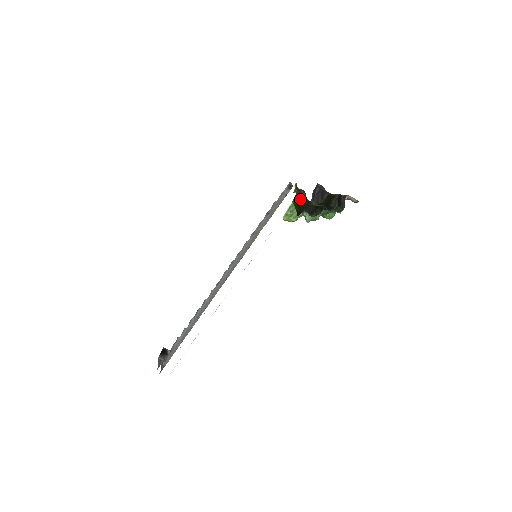
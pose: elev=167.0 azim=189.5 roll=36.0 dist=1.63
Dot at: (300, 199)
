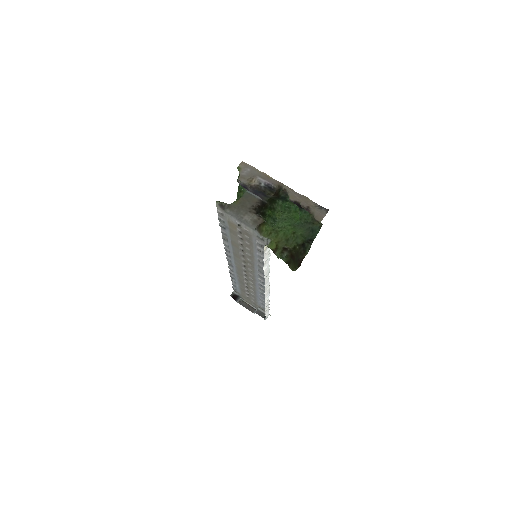
Dot at: (293, 262)
